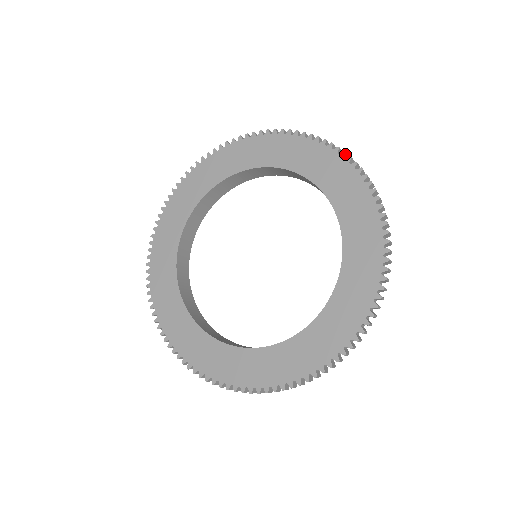
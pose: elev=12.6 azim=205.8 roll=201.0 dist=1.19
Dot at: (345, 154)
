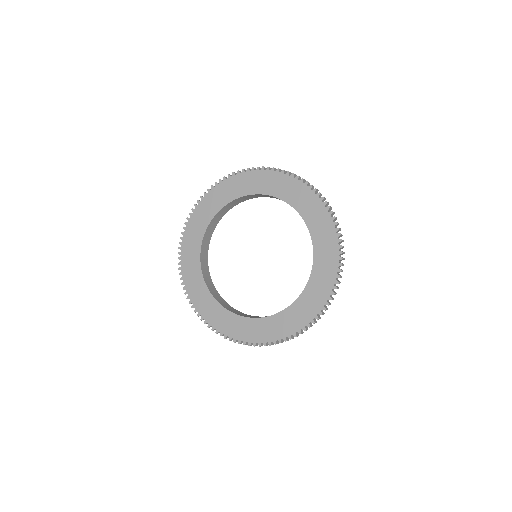
Dot at: (312, 187)
